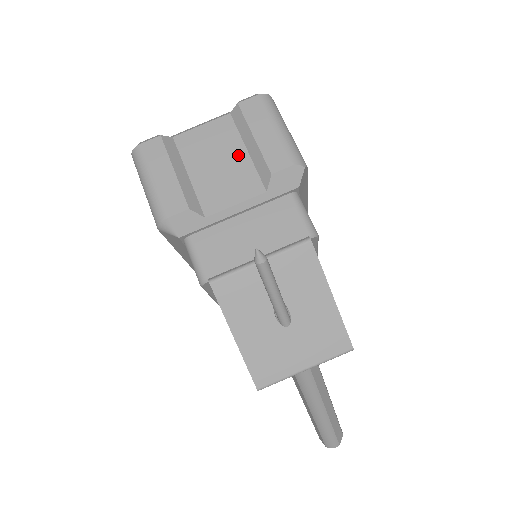
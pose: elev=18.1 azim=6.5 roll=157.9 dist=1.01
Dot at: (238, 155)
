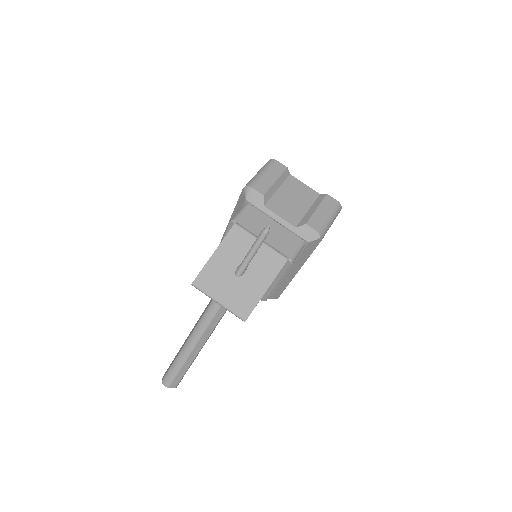
Dot at: (303, 207)
